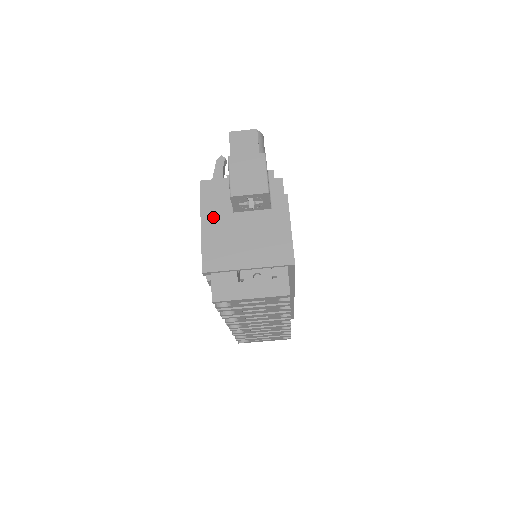
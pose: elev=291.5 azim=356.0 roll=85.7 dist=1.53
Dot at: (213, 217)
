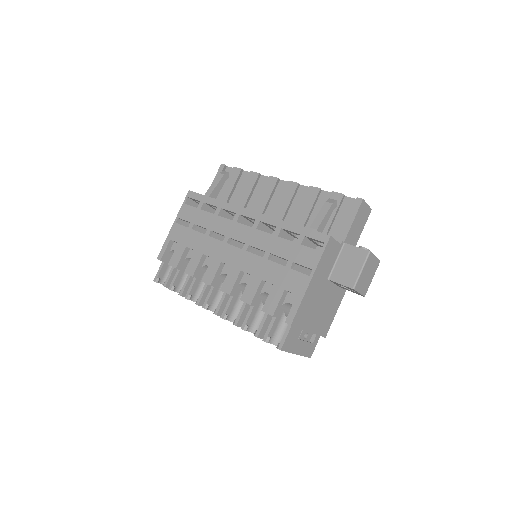
Dot at: (319, 277)
